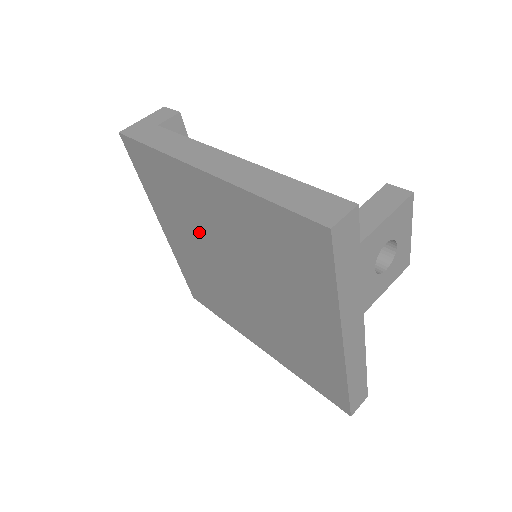
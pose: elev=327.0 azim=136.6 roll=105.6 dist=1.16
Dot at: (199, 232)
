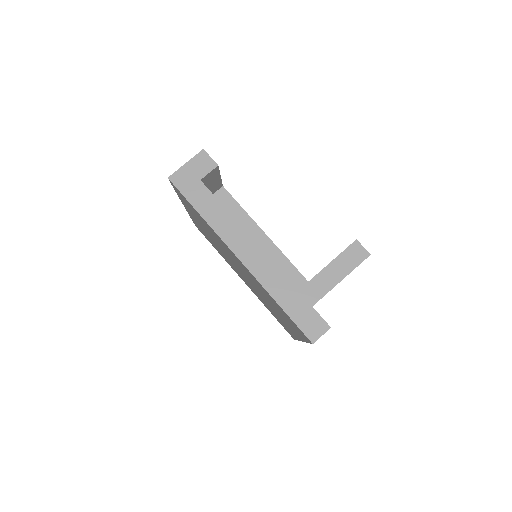
Dot at: (220, 245)
